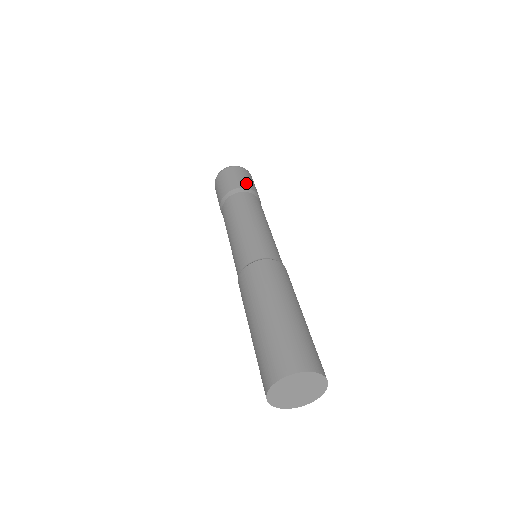
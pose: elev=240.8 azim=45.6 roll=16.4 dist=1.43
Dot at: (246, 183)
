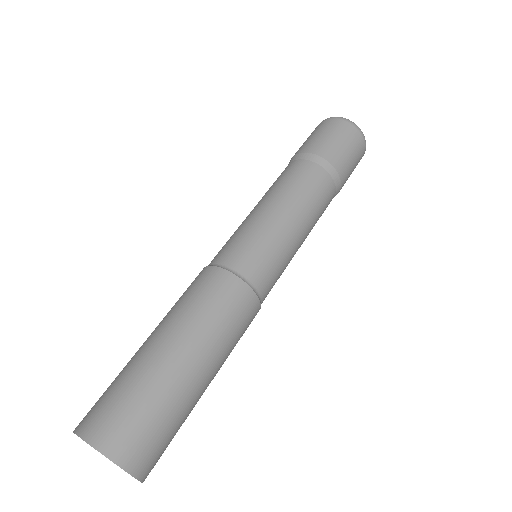
Dot at: (326, 148)
